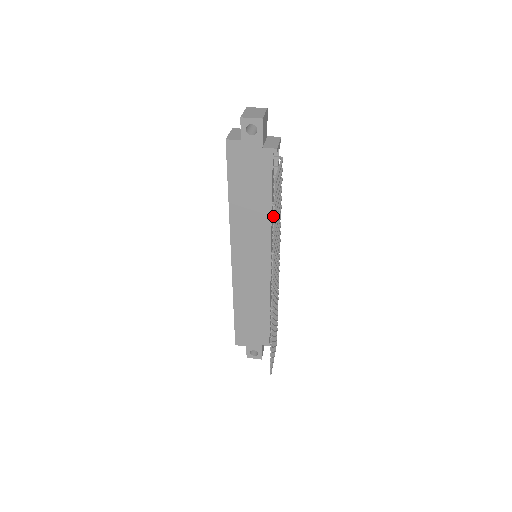
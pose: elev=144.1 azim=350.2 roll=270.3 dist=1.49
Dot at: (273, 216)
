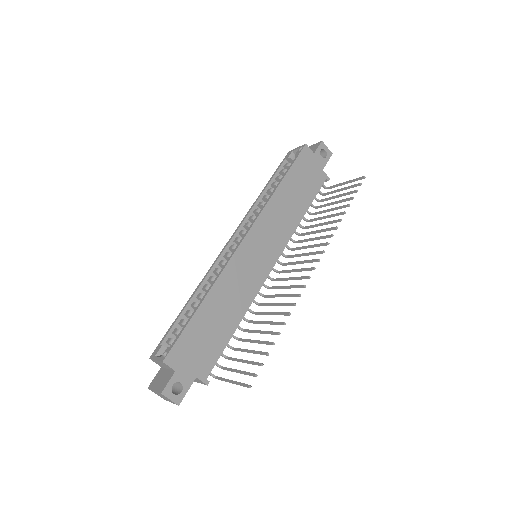
Dot at: occluded
